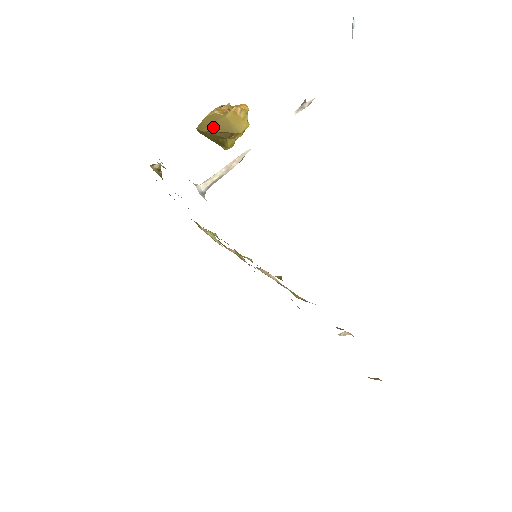
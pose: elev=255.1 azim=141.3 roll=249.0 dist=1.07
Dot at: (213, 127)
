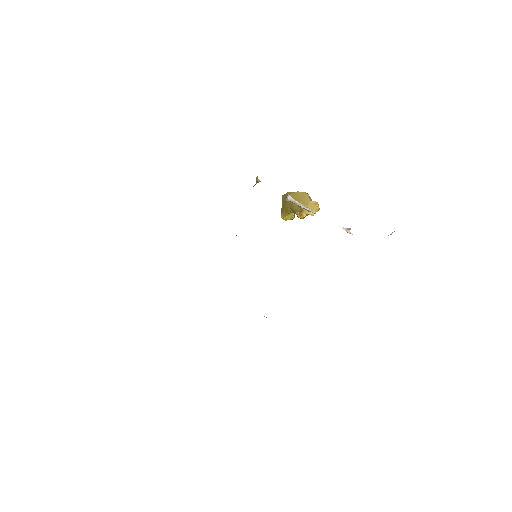
Dot at: (298, 199)
